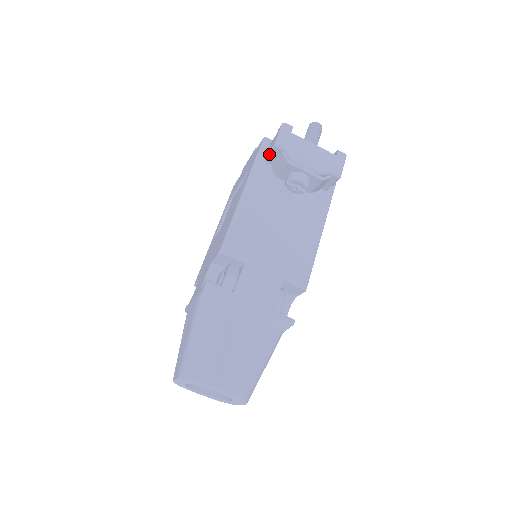
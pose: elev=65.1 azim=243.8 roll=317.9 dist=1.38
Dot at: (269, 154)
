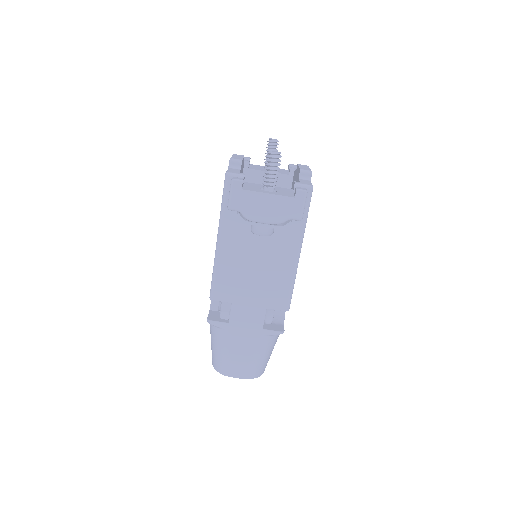
Dot at: occluded
